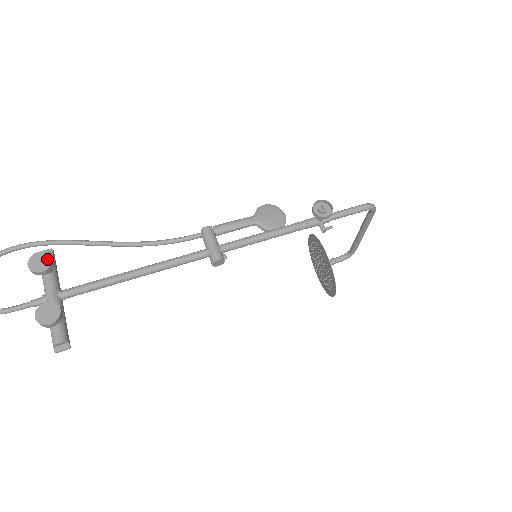
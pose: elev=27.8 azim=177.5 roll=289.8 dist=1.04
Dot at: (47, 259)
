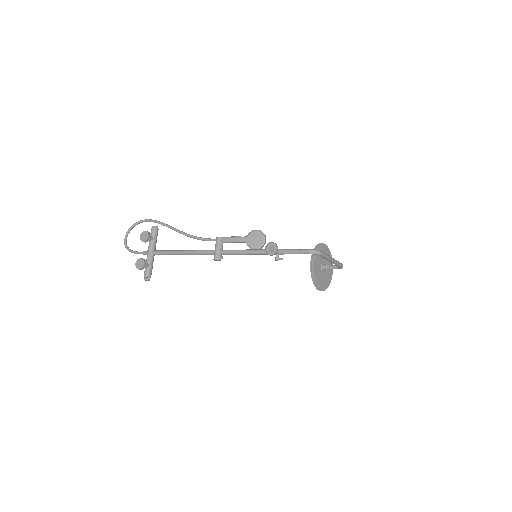
Dot at: (147, 236)
